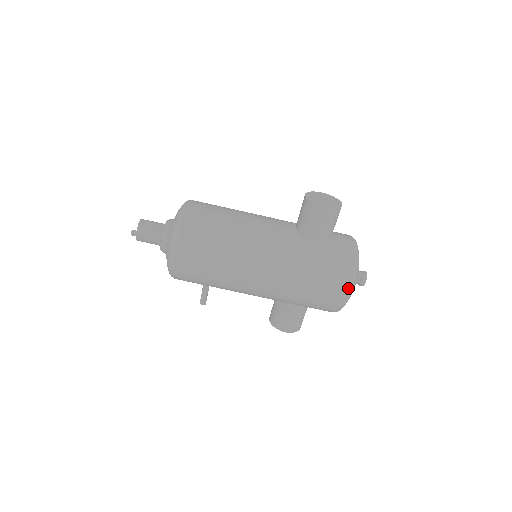
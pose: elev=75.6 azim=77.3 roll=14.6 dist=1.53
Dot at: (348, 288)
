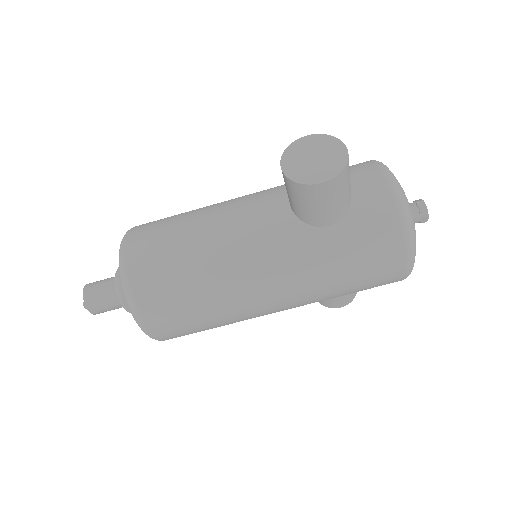
Dot at: (408, 263)
